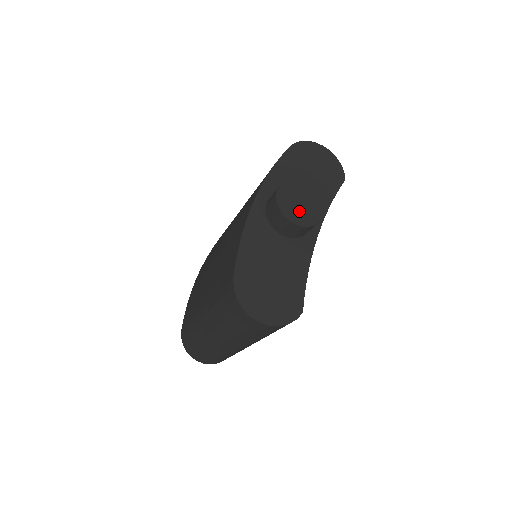
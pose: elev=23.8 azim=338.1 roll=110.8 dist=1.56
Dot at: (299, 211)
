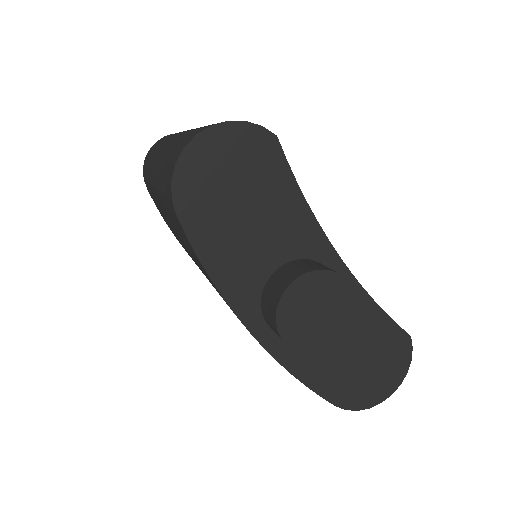
Dot at: (328, 323)
